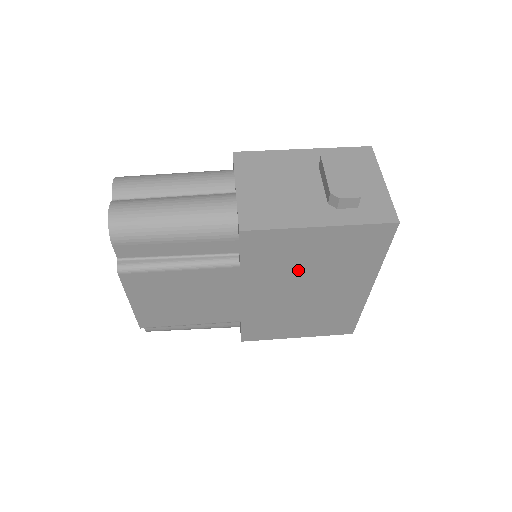
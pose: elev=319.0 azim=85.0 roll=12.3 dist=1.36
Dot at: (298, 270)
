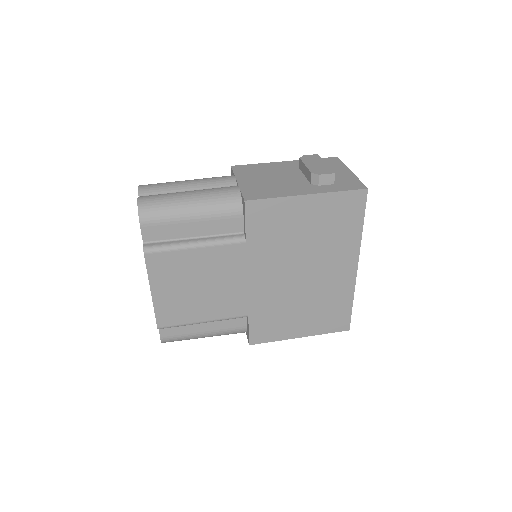
Dot at: (294, 246)
